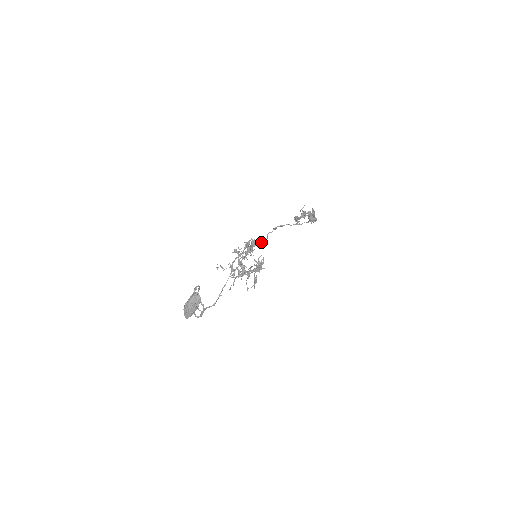
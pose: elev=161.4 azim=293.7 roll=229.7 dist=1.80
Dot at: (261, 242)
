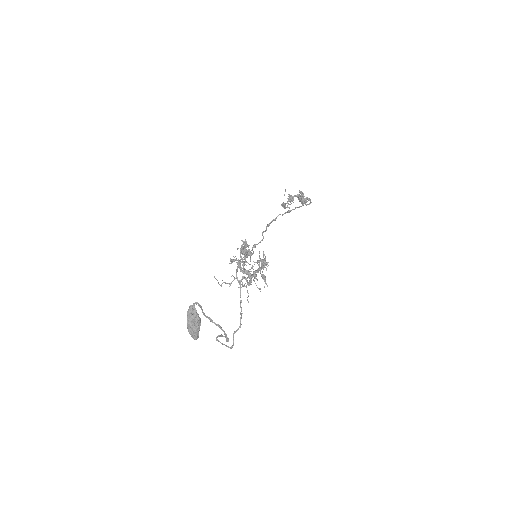
Dot at: occluded
